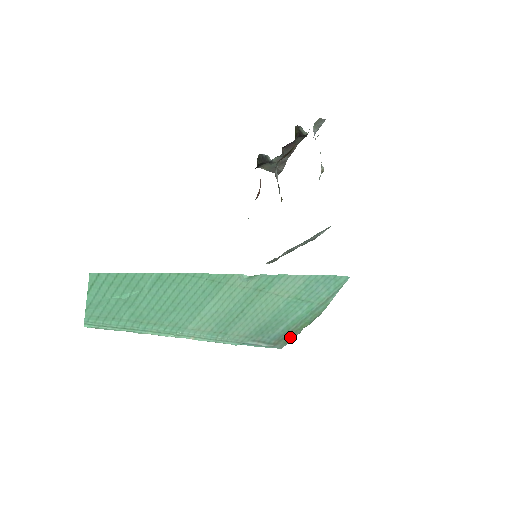
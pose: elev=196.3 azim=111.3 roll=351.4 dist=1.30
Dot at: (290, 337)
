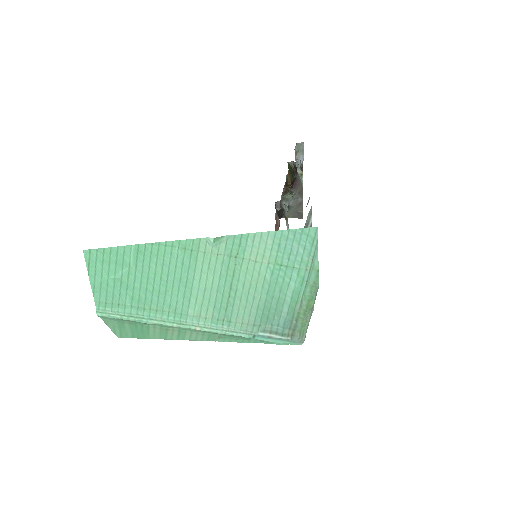
Dot at: (303, 324)
